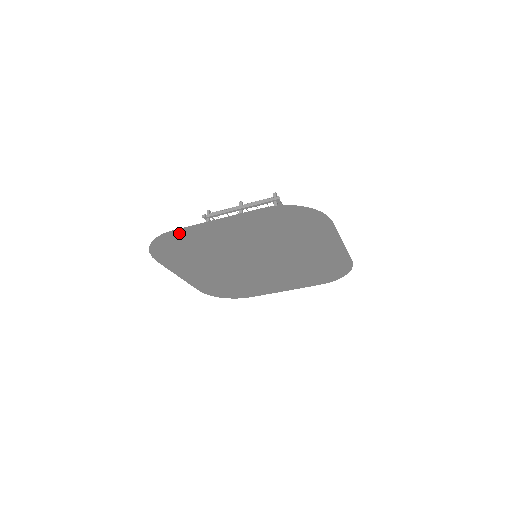
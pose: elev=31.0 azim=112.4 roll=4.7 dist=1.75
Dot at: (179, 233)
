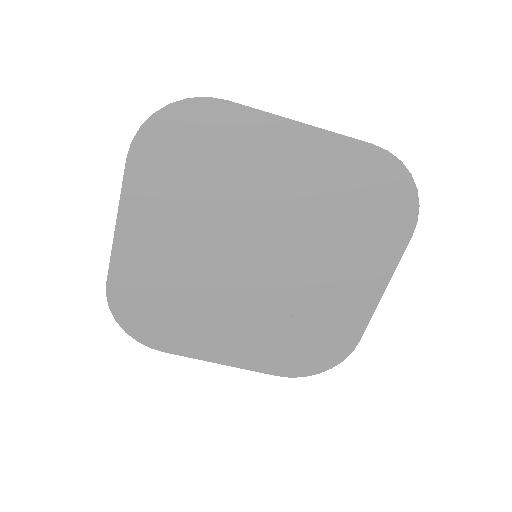
Dot at: (118, 282)
